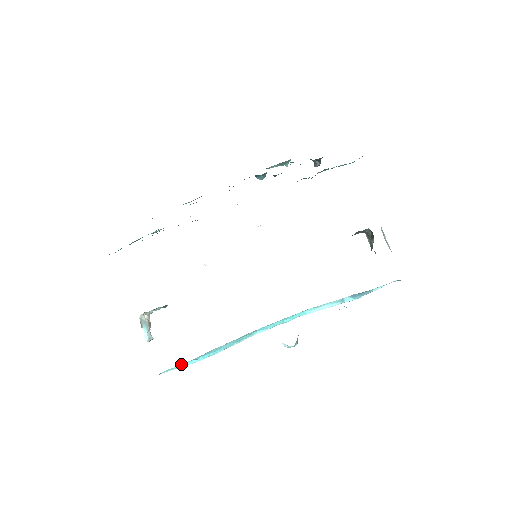
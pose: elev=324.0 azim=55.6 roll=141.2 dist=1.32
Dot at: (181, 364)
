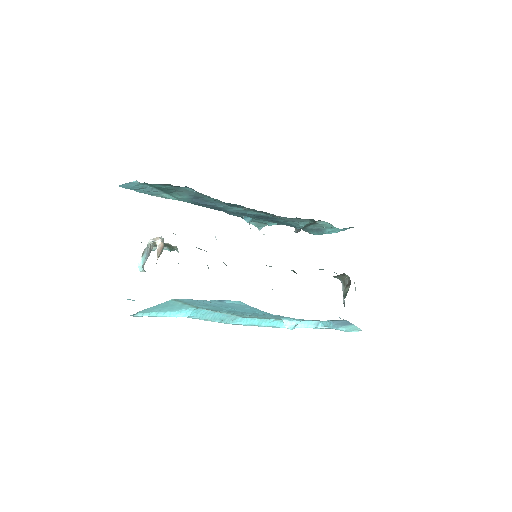
Dot at: (165, 311)
